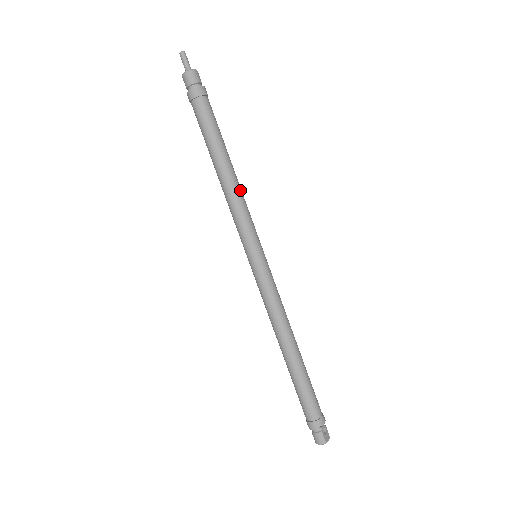
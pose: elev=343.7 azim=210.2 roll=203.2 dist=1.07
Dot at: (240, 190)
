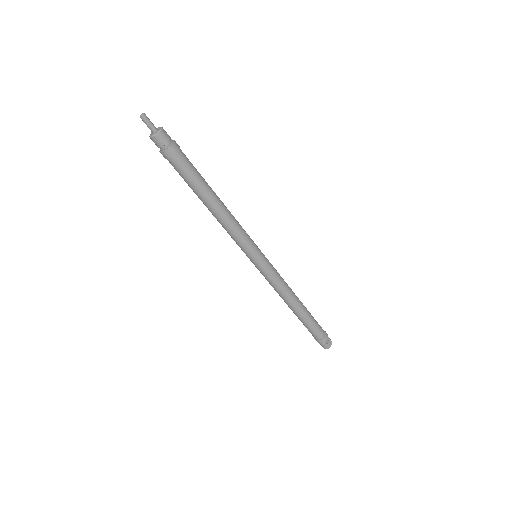
Dot at: (230, 218)
